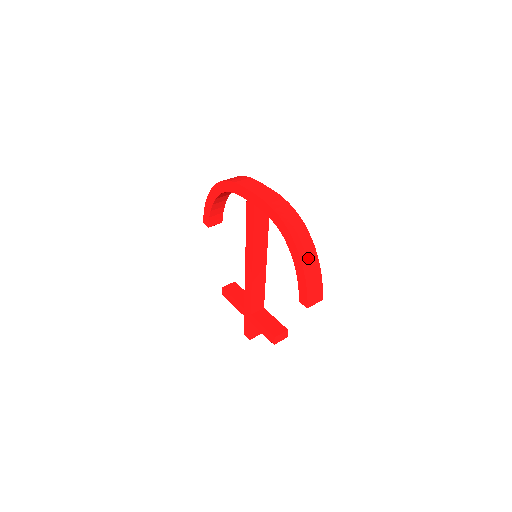
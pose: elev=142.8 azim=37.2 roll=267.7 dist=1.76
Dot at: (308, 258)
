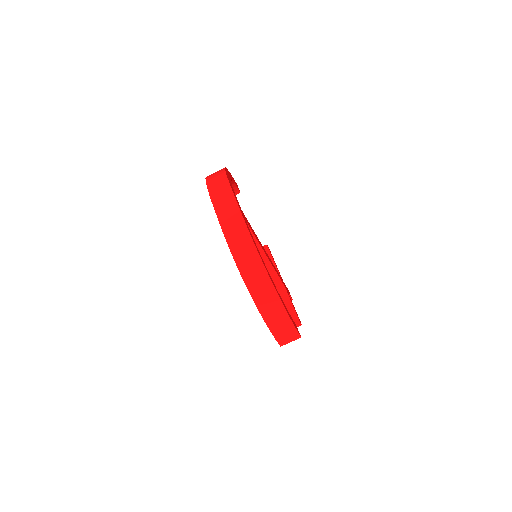
Dot at: (270, 310)
